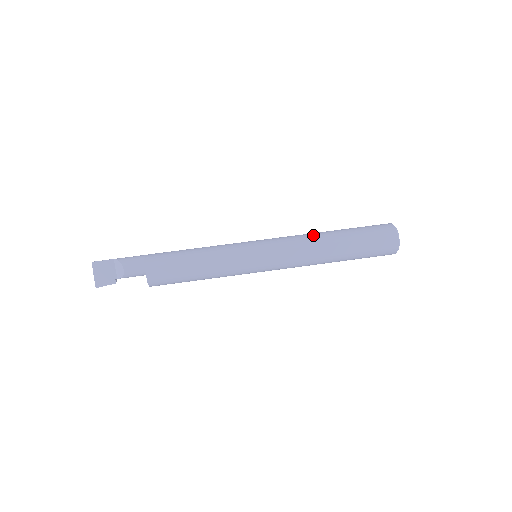
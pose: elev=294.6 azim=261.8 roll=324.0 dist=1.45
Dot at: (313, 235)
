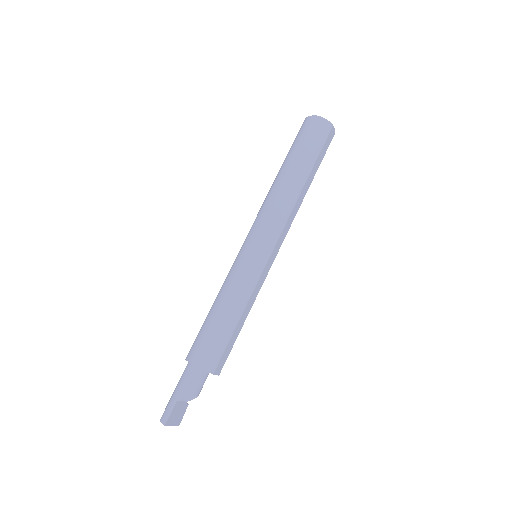
Dot at: (285, 195)
